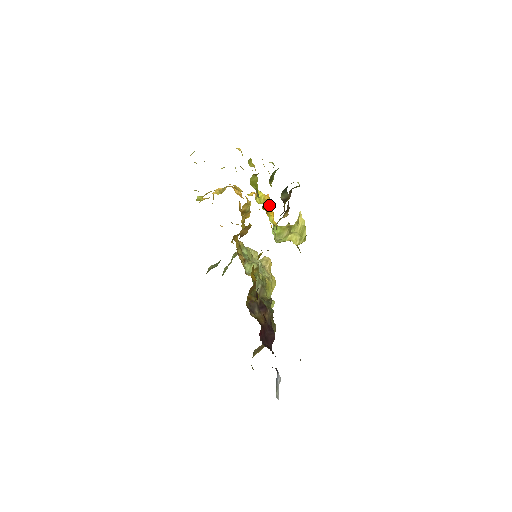
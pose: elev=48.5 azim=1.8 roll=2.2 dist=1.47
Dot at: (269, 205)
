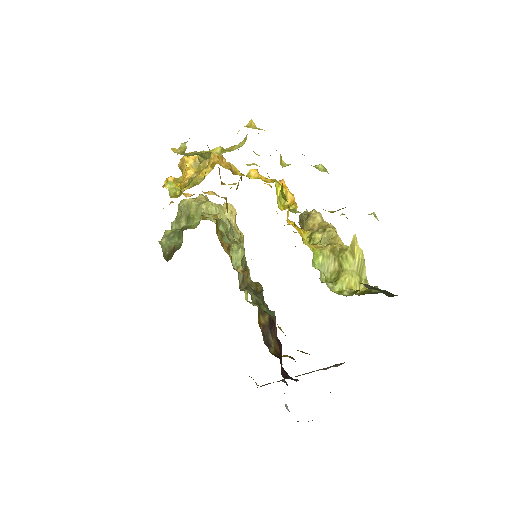
Dot at: occluded
